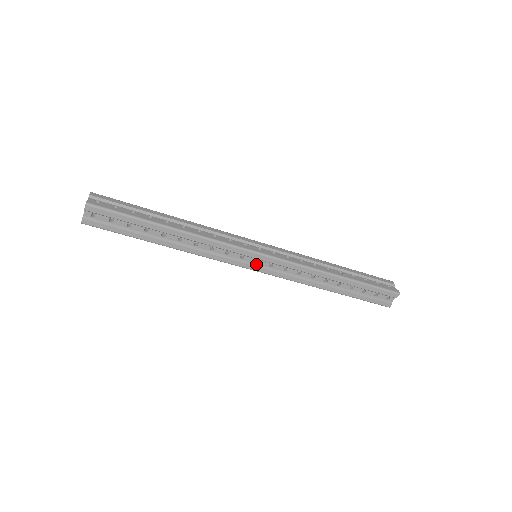
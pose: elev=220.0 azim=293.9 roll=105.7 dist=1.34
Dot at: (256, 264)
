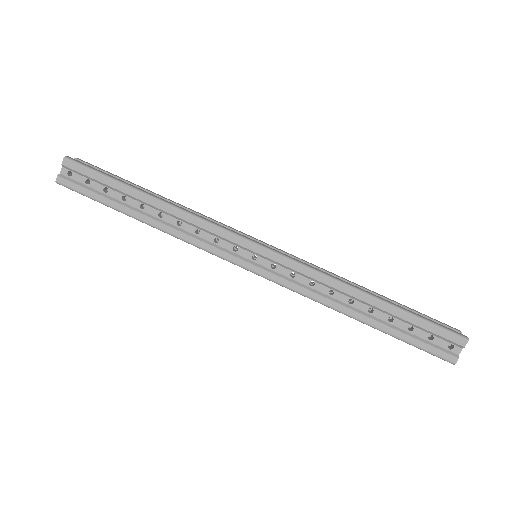
Dot at: occluded
